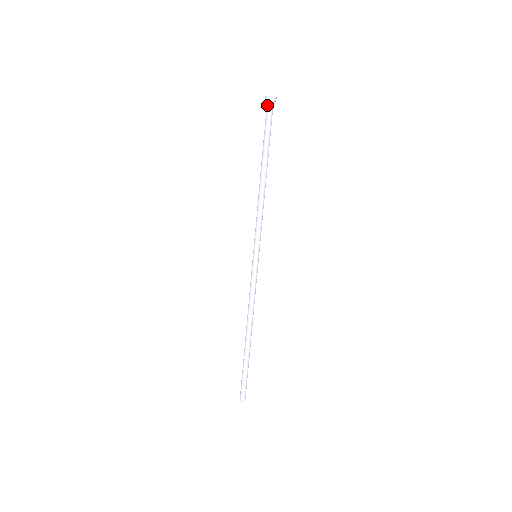
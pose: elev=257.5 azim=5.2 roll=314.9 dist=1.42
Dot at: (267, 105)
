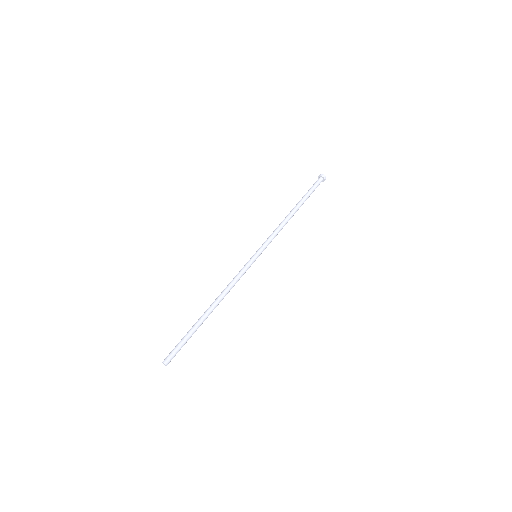
Dot at: (318, 180)
